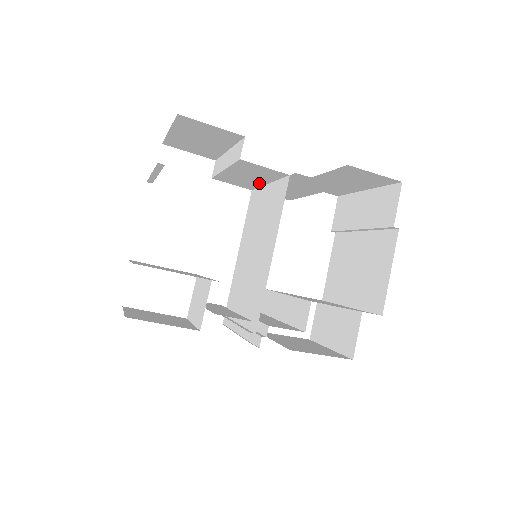
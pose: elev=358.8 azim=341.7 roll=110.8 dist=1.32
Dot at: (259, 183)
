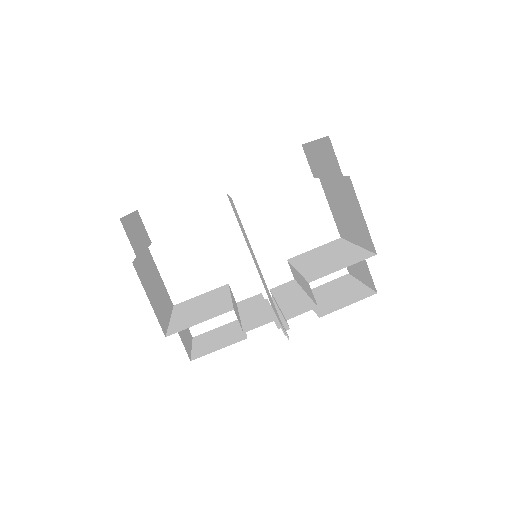
Dot at: occluded
